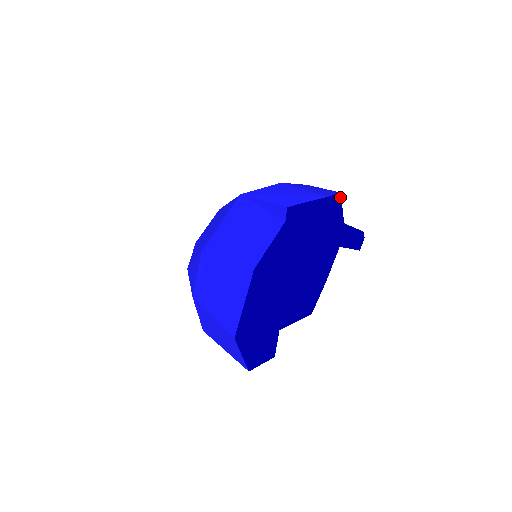
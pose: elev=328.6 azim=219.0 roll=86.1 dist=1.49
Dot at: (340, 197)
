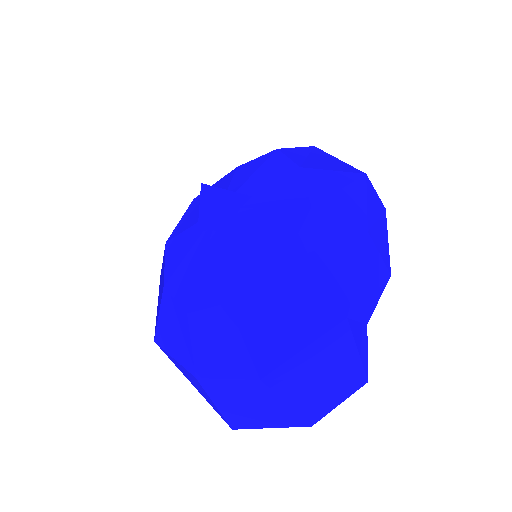
Dot at: occluded
